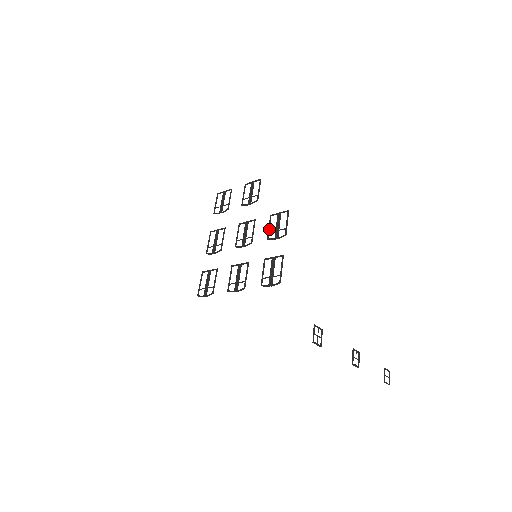
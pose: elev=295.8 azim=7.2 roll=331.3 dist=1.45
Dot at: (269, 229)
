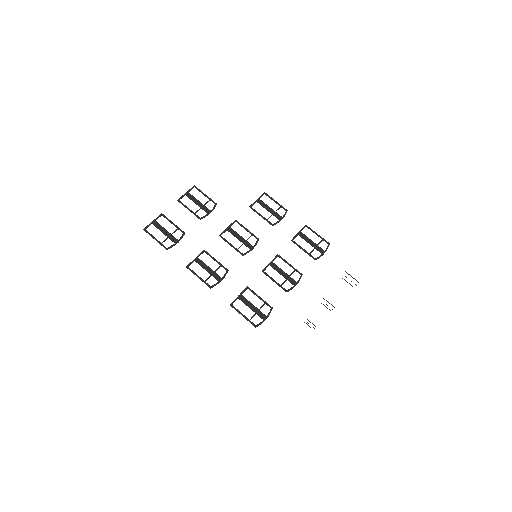
Dot at: (264, 217)
